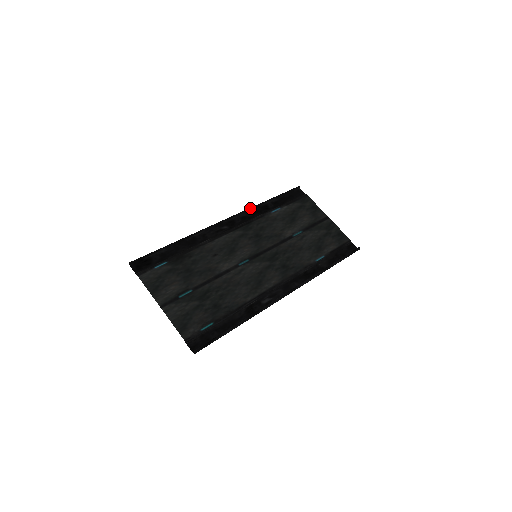
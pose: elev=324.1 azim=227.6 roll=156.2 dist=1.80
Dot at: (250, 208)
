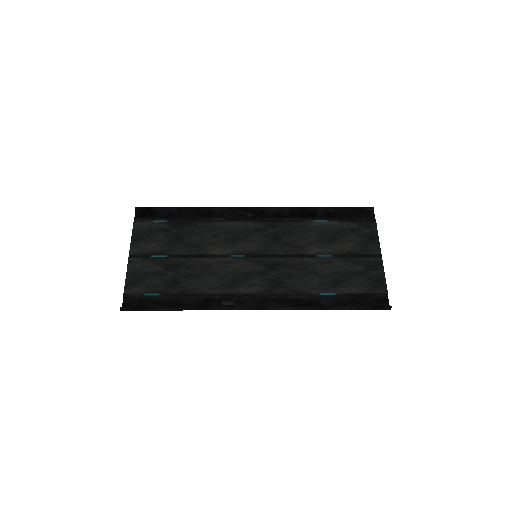
Dot at: occluded
